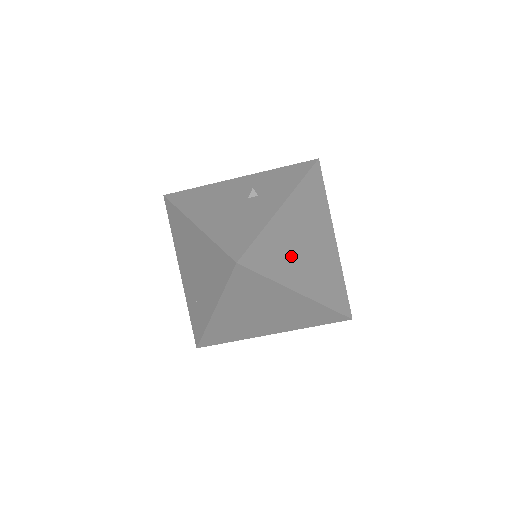
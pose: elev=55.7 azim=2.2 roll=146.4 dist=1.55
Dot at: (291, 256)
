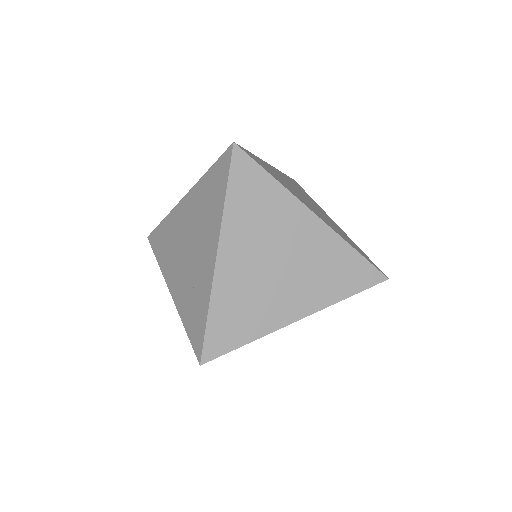
Dot at: (291, 189)
